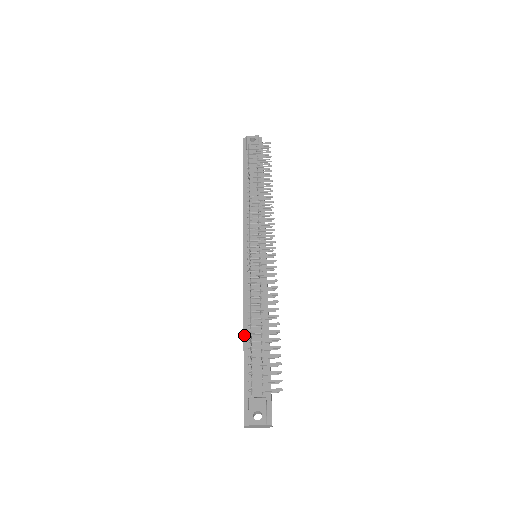
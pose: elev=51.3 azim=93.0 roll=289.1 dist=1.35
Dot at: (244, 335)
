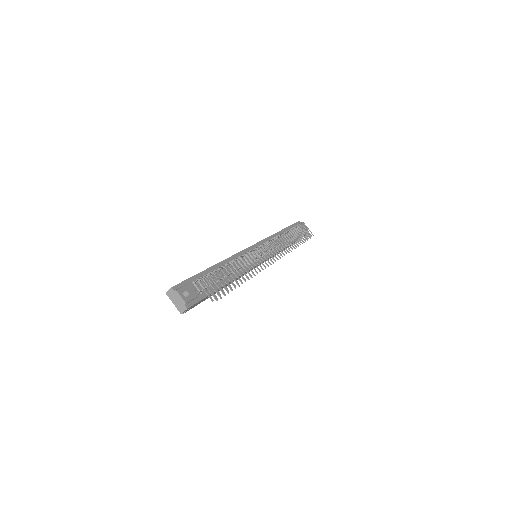
Dot at: (217, 264)
